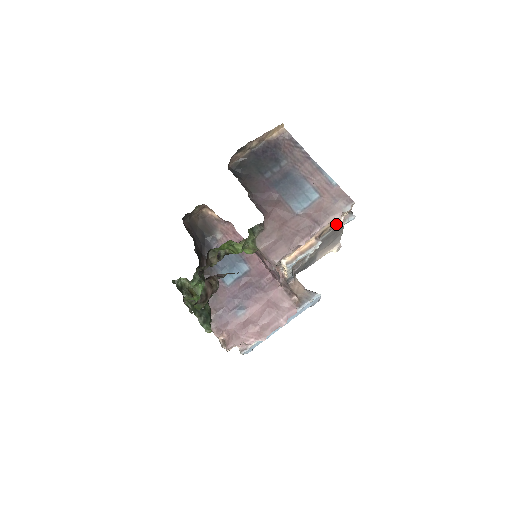
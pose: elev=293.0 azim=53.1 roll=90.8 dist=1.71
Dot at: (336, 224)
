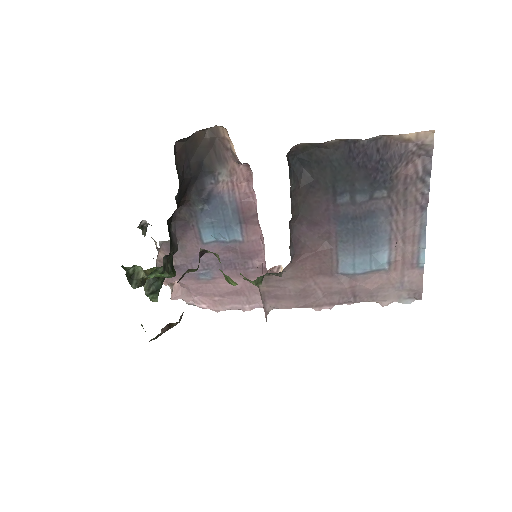
Dot at: occluded
